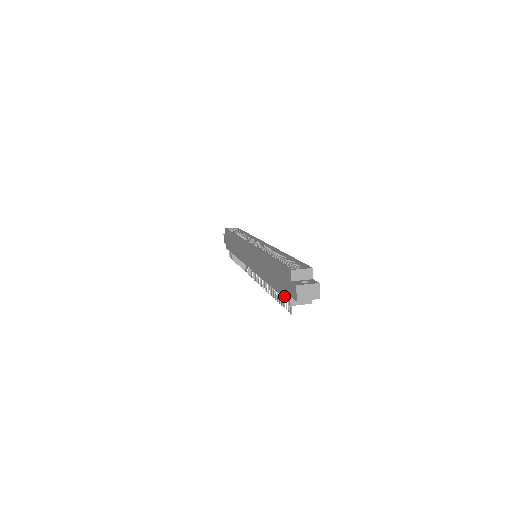
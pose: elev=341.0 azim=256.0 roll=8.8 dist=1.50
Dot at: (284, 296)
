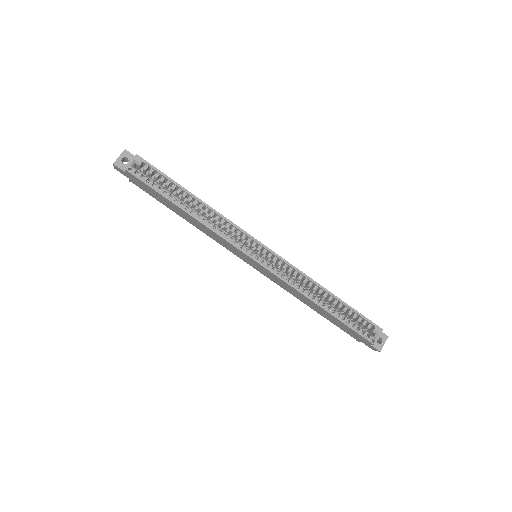
Dot at: occluded
